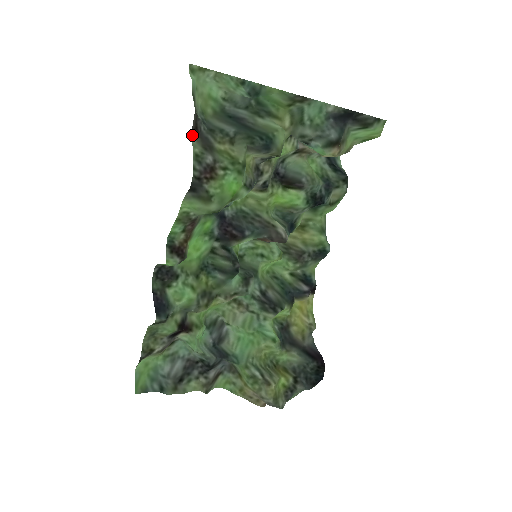
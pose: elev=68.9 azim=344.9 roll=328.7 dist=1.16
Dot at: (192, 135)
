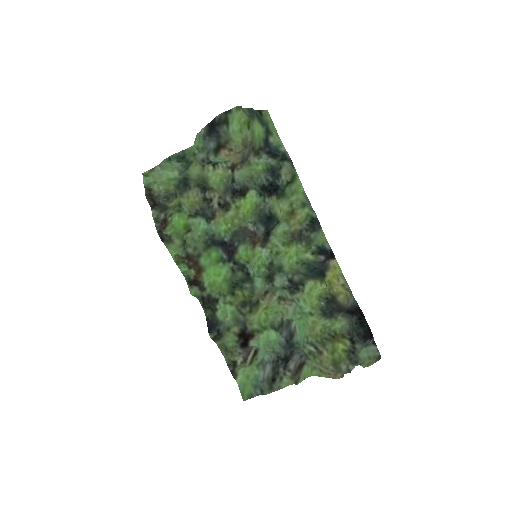
Dot at: (152, 210)
